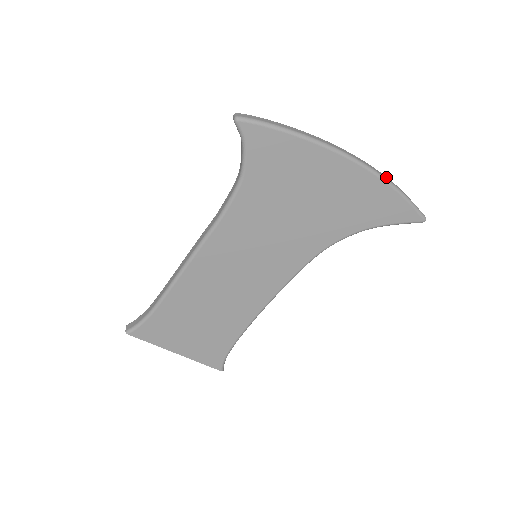
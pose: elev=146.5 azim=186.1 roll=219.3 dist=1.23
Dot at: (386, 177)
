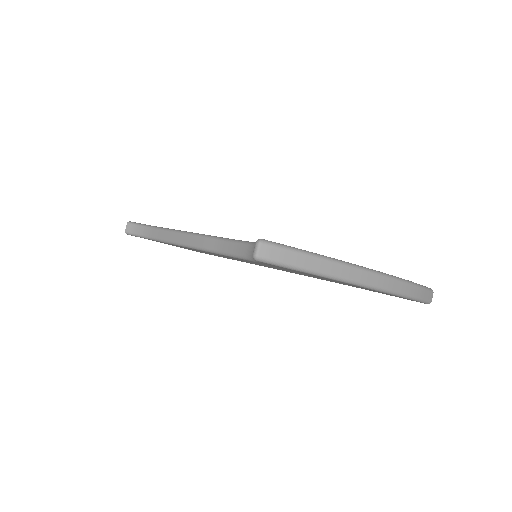
Dot at: (409, 289)
